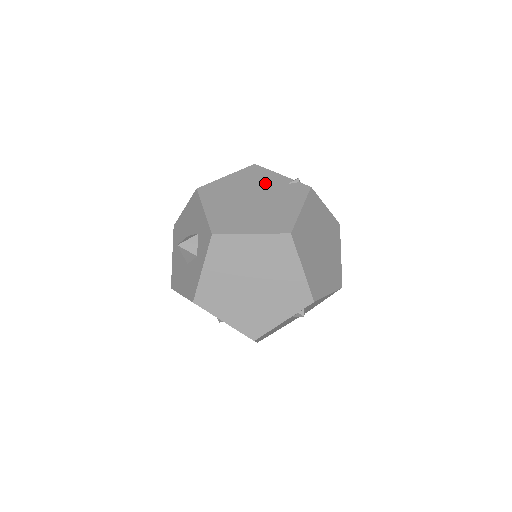
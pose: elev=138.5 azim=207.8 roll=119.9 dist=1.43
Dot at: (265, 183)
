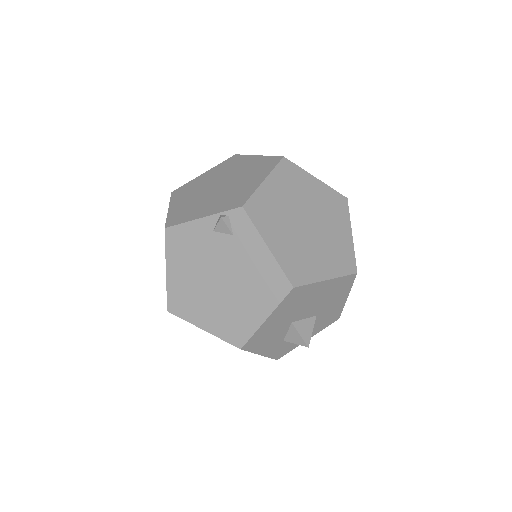
Dot at: occluded
